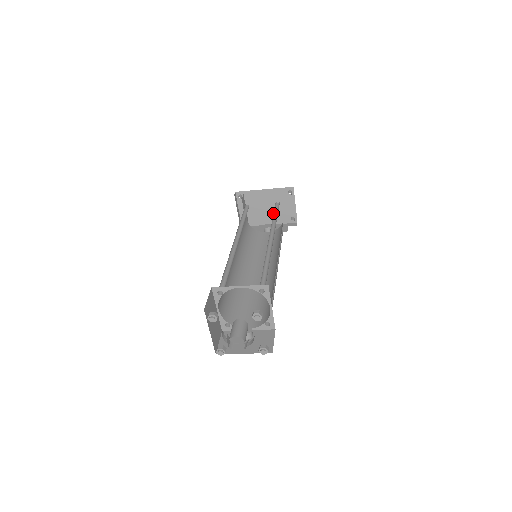
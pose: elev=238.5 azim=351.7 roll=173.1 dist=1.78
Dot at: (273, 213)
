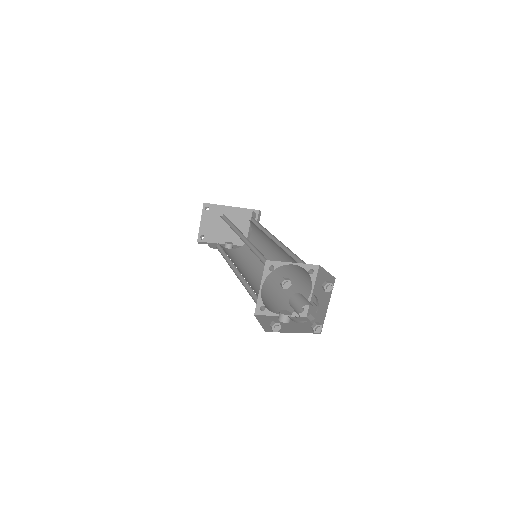
Dot at: (232, 233)
